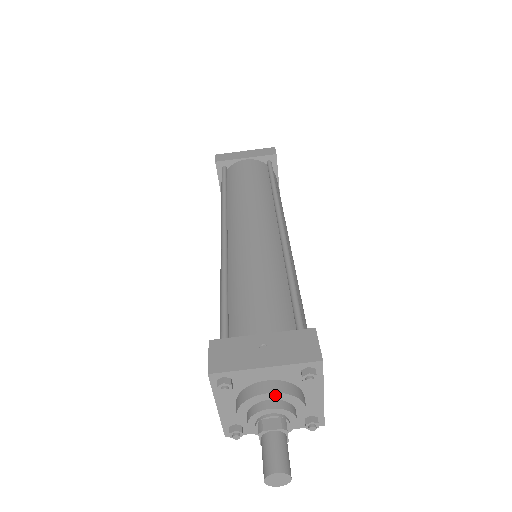
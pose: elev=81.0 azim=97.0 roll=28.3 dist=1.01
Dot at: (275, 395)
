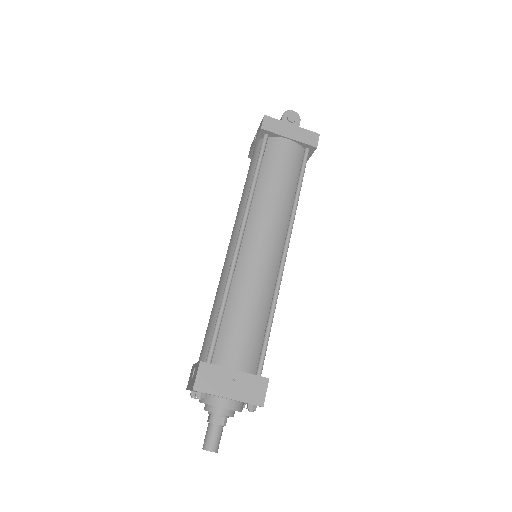
Dot at: (227, 409)
